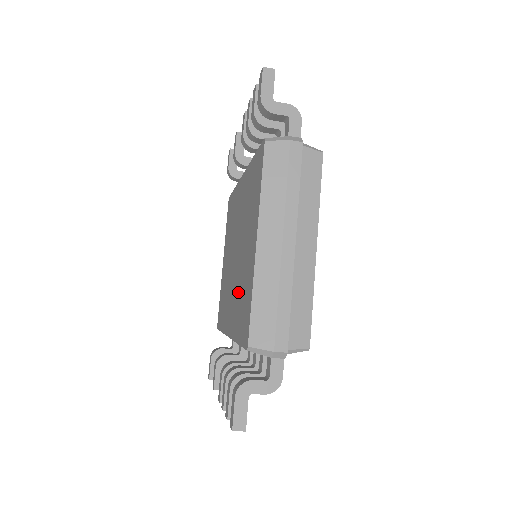
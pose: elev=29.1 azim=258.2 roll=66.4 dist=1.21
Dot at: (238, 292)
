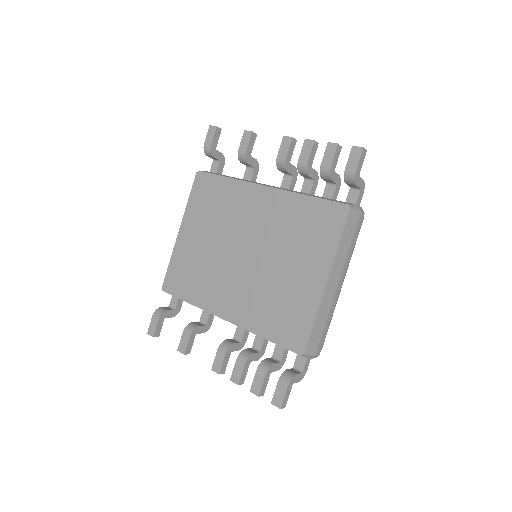
Dot at: (263, 295)
